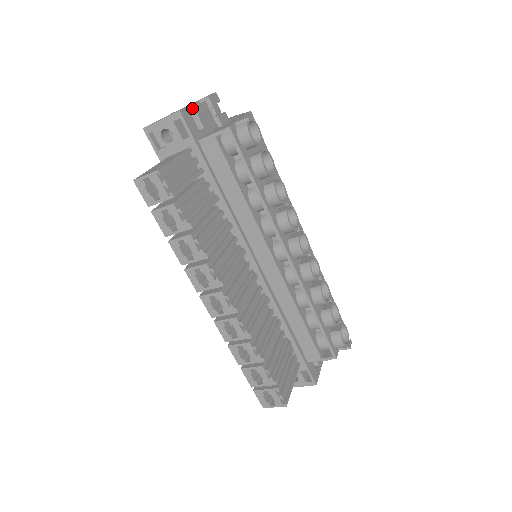
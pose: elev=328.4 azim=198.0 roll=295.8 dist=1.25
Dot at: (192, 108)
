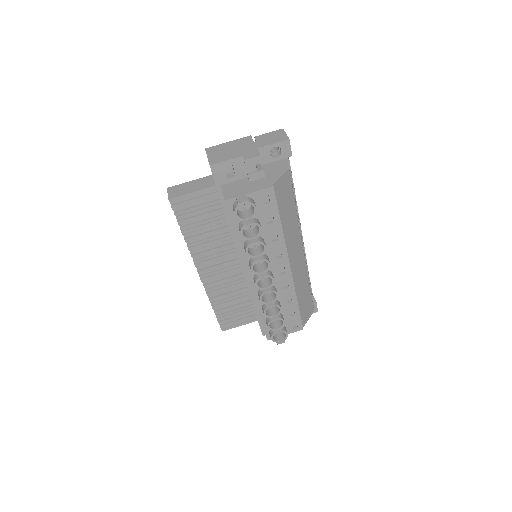
Dot at: (229, 162)
